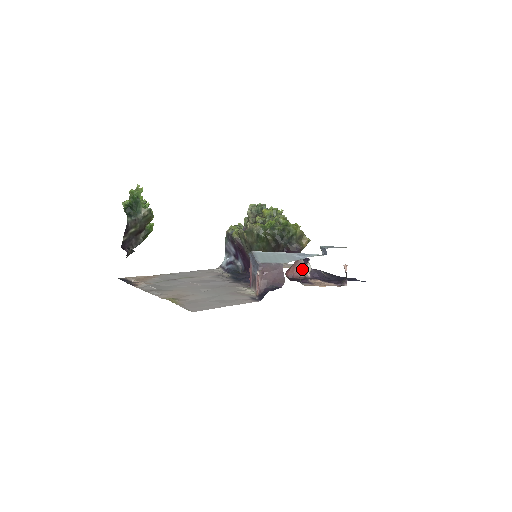
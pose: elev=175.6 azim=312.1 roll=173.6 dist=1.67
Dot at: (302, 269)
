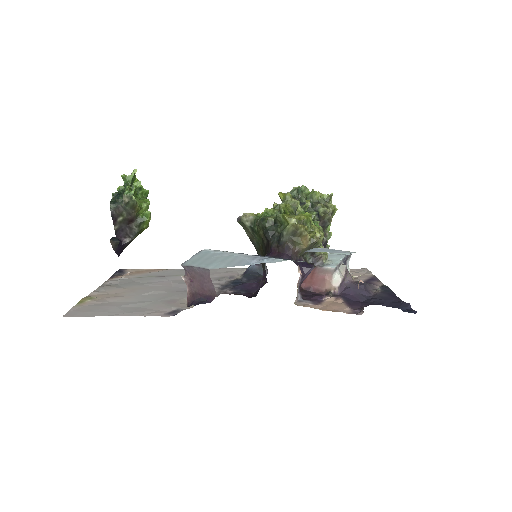
Dot at: (324, 280)
